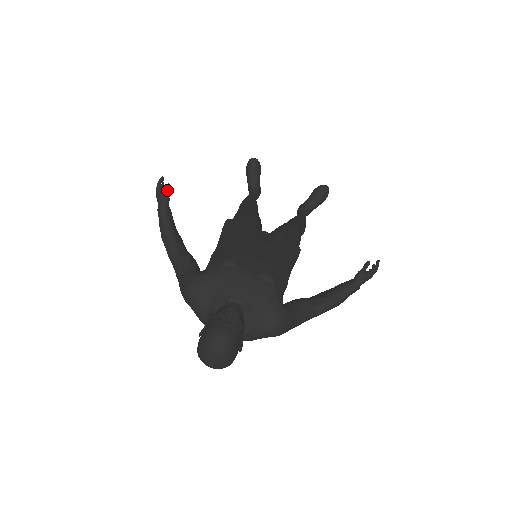
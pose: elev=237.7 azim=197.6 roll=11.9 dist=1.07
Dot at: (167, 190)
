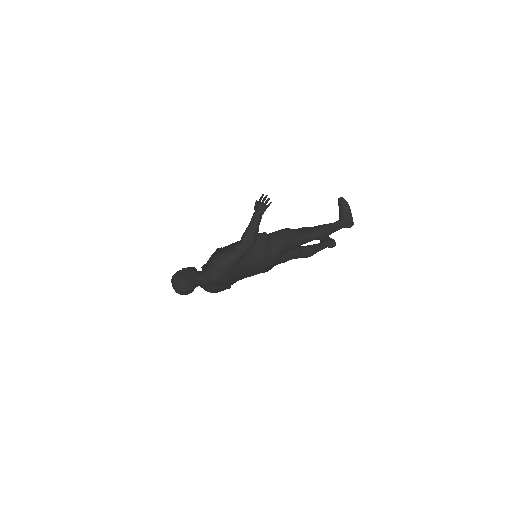
Dot at: occluded
